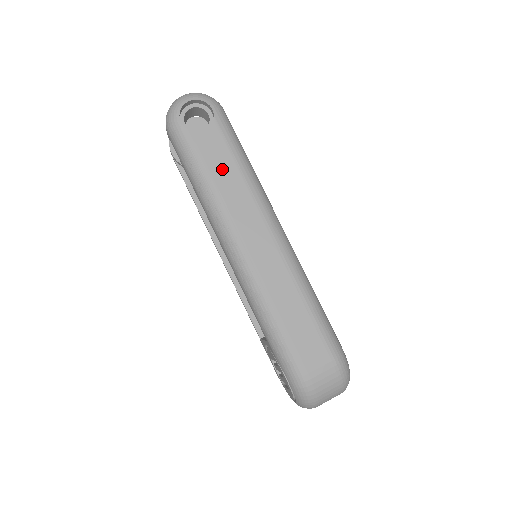
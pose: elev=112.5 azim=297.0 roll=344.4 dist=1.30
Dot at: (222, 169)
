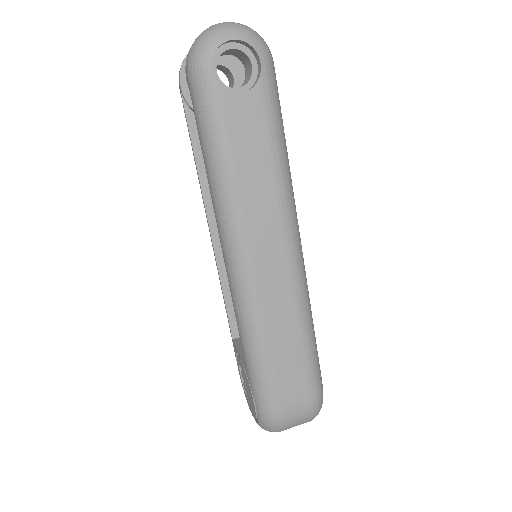
Dot at: (251, 156)
